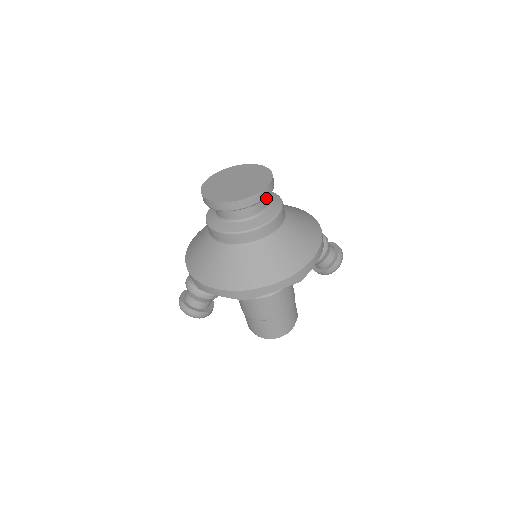
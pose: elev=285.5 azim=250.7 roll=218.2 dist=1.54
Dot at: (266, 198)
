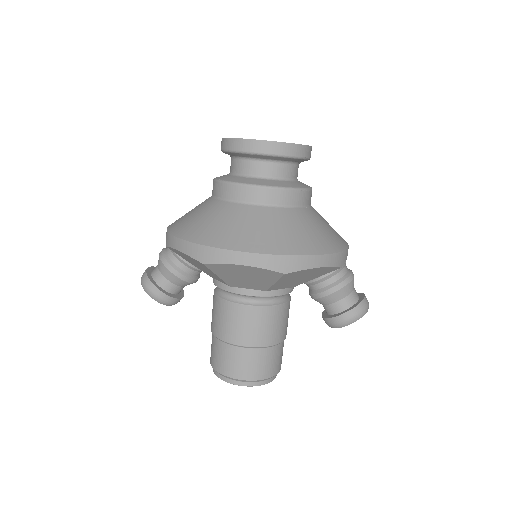
Dot at: (291, 169)
